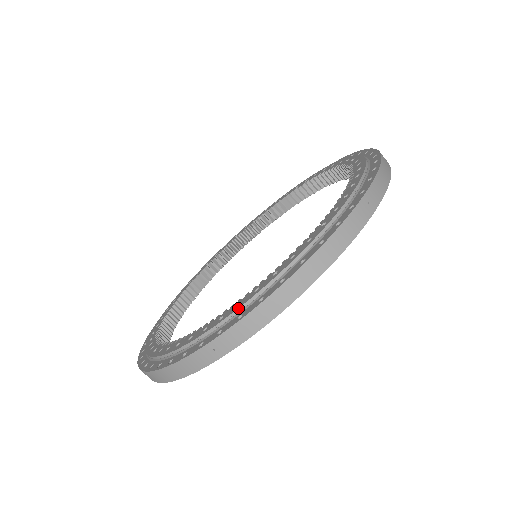
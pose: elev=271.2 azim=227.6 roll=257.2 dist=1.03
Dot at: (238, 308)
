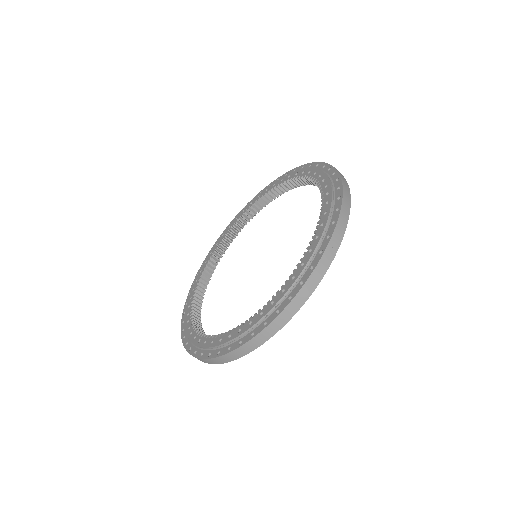
Dot at: (326, 222)
